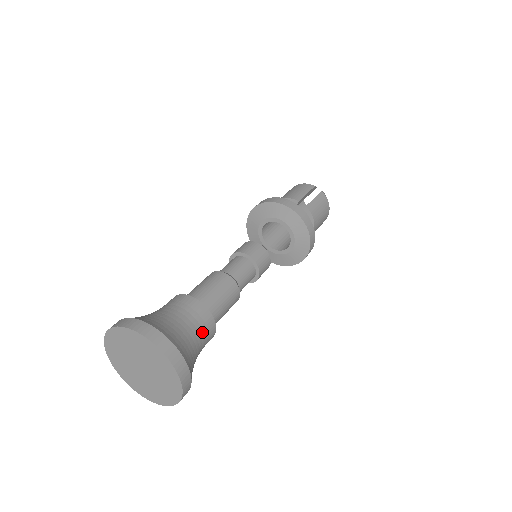
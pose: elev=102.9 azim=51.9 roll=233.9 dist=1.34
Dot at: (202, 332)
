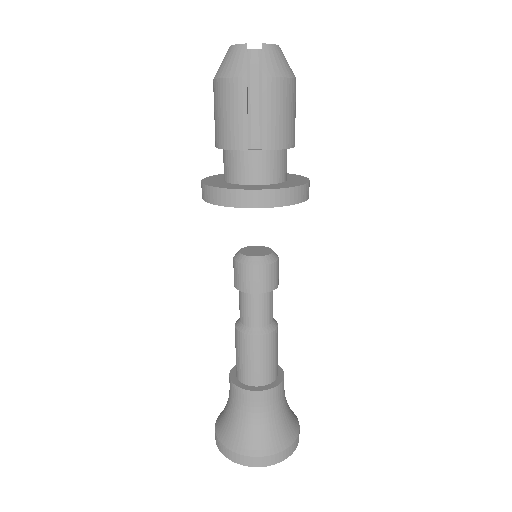
Dot at: (277, 403)
